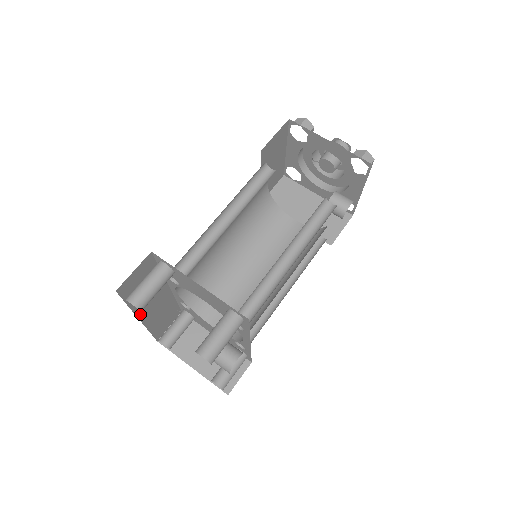
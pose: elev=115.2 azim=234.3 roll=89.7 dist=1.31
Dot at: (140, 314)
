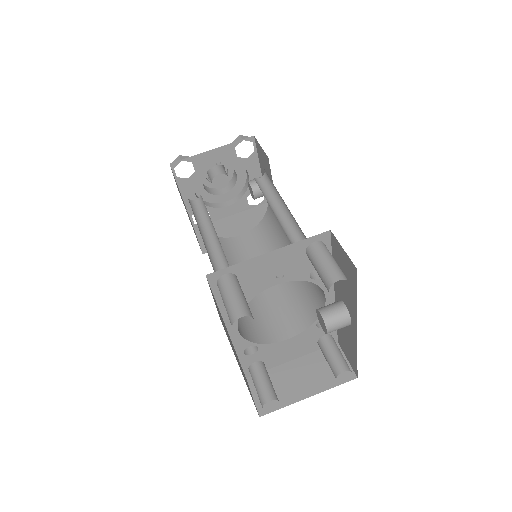
Dot at: occluded
